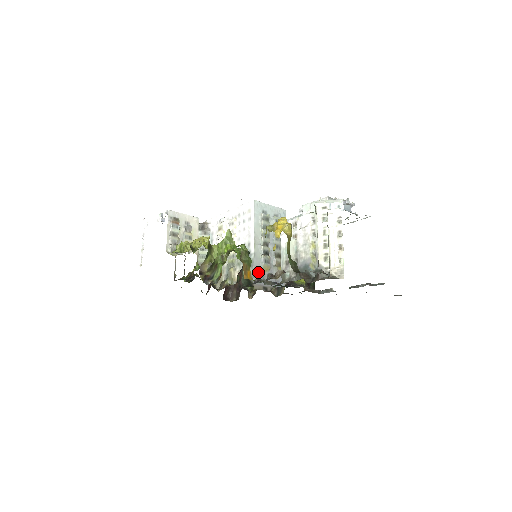
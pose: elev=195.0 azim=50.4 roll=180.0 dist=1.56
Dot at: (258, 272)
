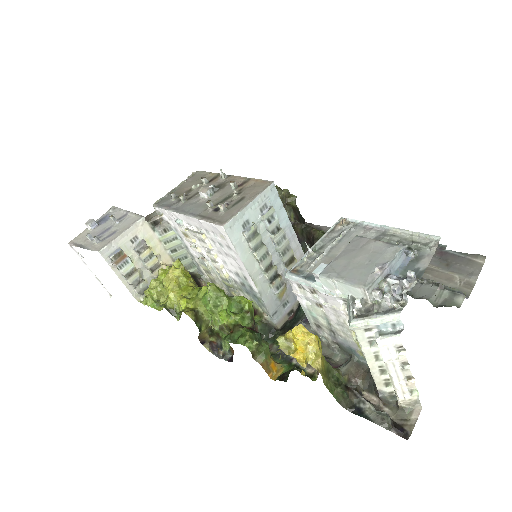
Dot at: (274, 306)
